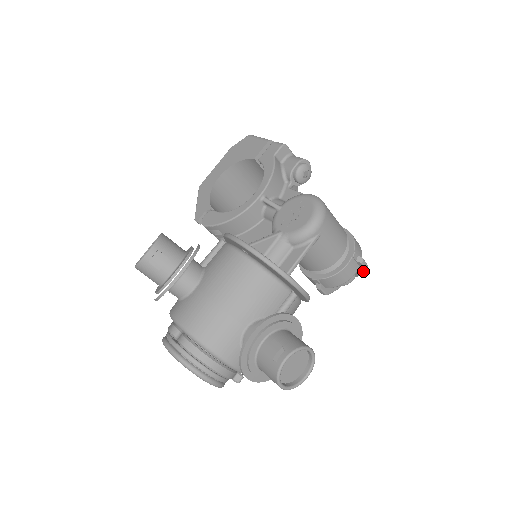
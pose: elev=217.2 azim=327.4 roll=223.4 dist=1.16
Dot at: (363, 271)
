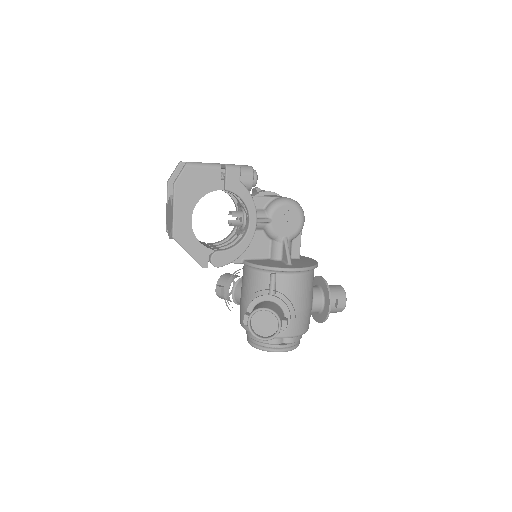
Dot at: occluded
